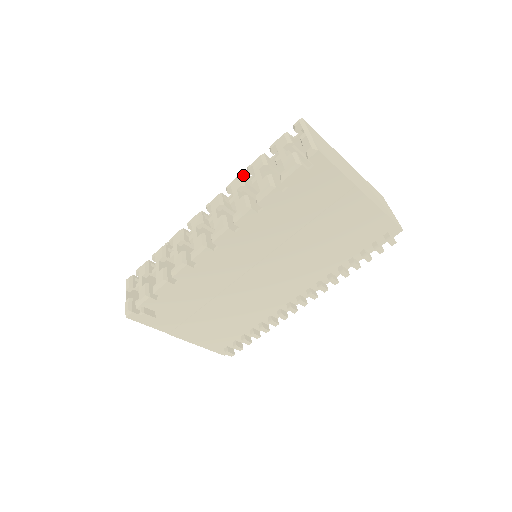
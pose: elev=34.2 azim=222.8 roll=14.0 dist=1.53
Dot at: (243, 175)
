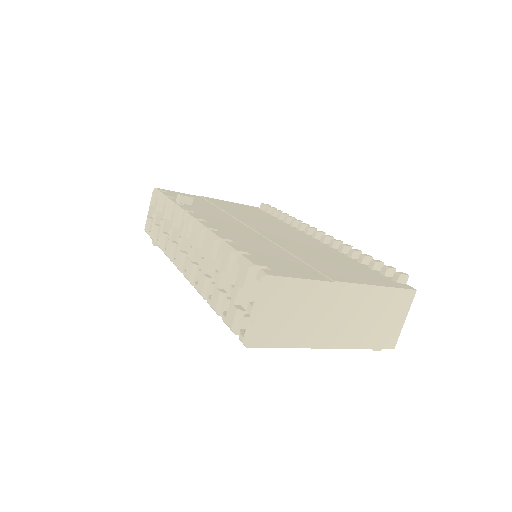
Dot at: (221, 241)
